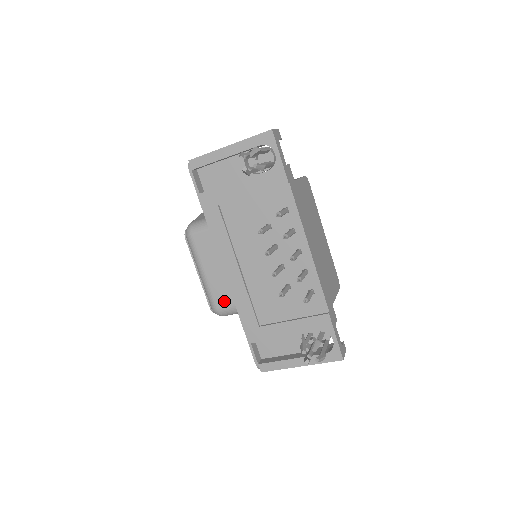
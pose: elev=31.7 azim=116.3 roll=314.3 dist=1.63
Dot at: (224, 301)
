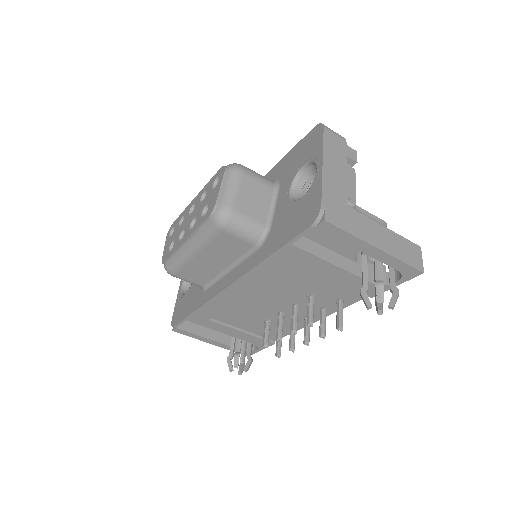
Dot at: (190, 277)
